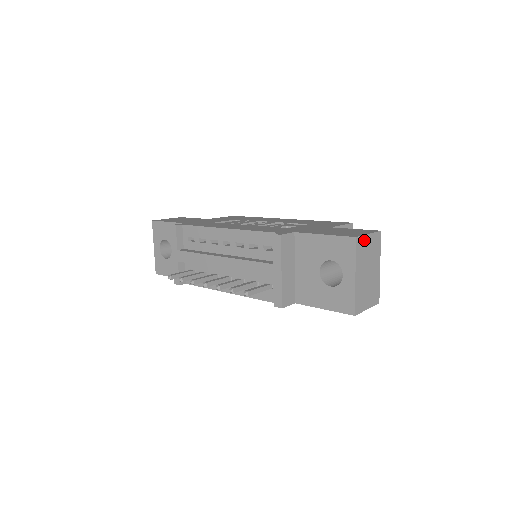
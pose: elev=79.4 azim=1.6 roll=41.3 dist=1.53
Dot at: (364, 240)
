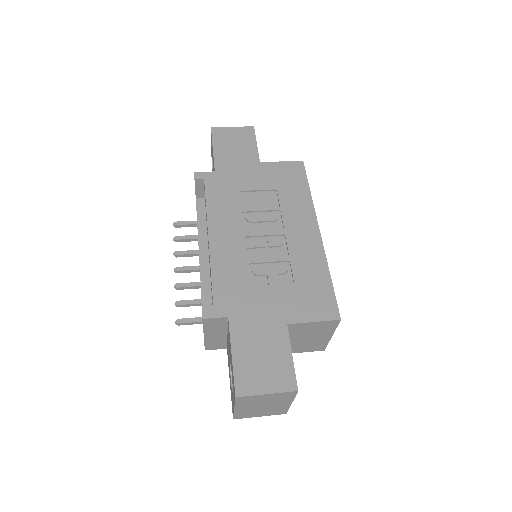
Dot at: (255, 396)
